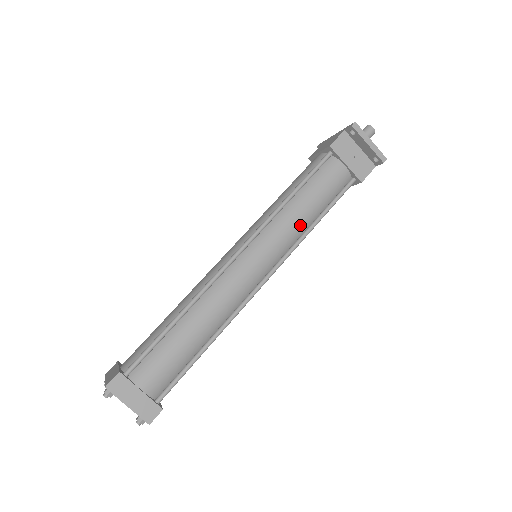
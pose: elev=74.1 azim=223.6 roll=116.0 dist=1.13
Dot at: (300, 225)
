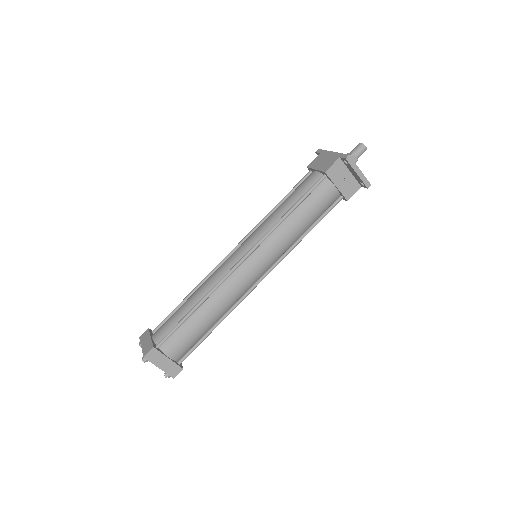
Dot at: (293, 237)
